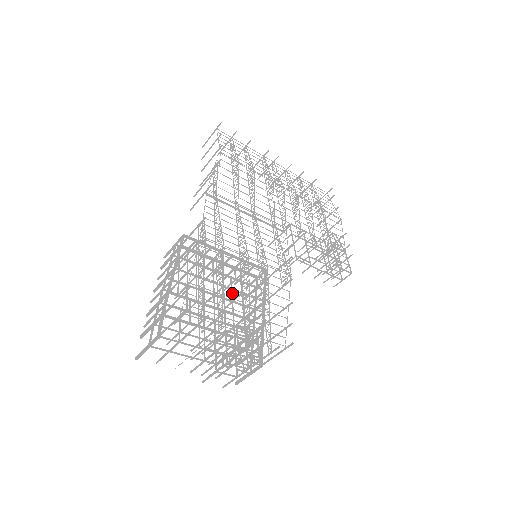
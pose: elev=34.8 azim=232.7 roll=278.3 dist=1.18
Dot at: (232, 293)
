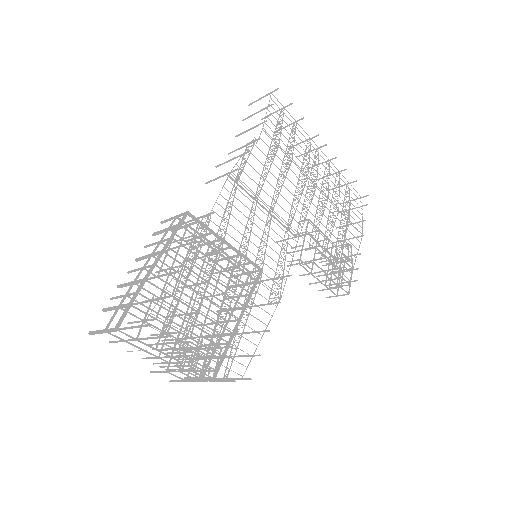
Dot at: (216, 286)
